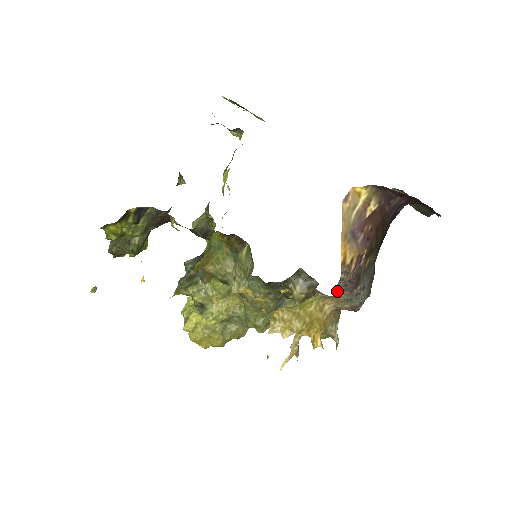
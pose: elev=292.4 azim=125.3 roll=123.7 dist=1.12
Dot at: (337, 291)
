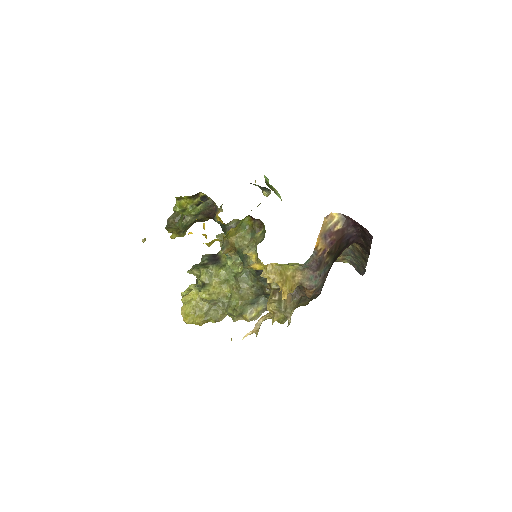
Dot at: (308, 262)
